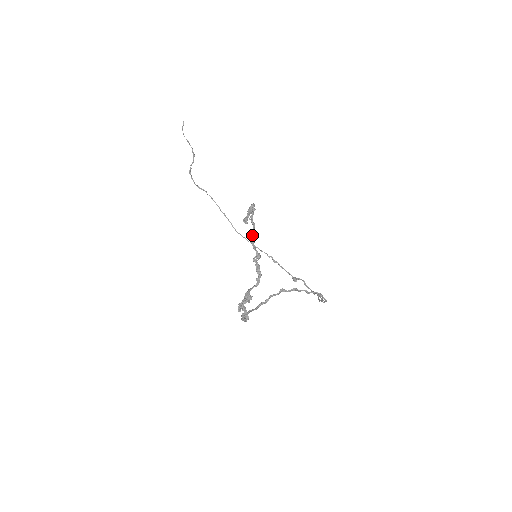
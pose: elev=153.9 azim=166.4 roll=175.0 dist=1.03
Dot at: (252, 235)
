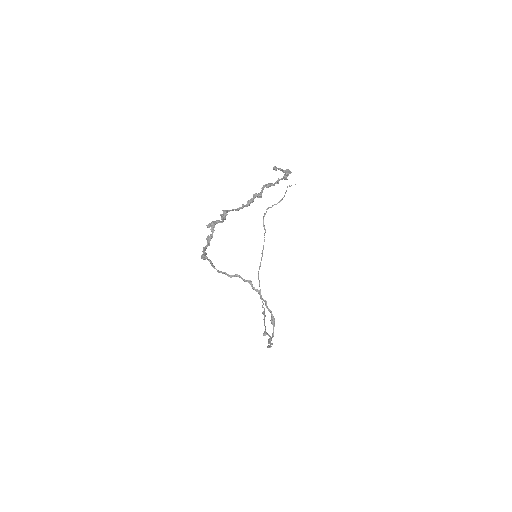
Dot at: (270, 183)
